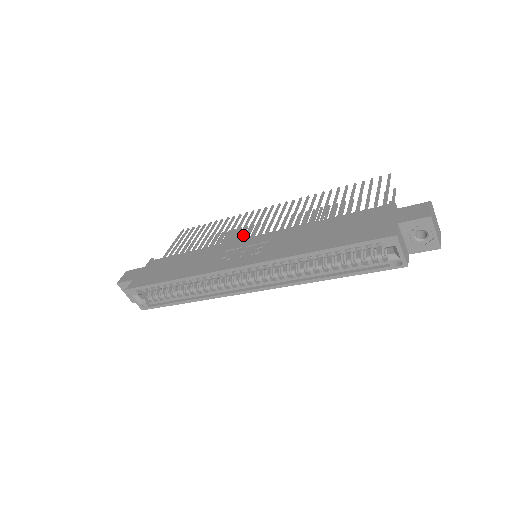
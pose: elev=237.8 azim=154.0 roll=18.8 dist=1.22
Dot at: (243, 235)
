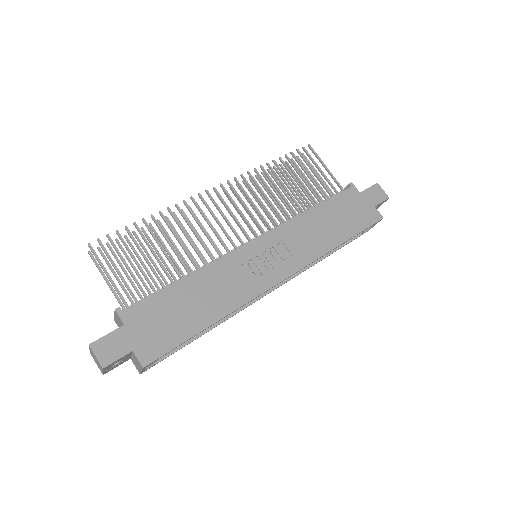
Dot at: (184, 227)
